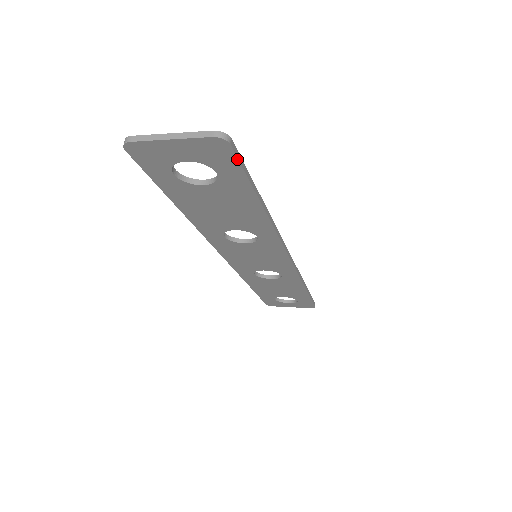
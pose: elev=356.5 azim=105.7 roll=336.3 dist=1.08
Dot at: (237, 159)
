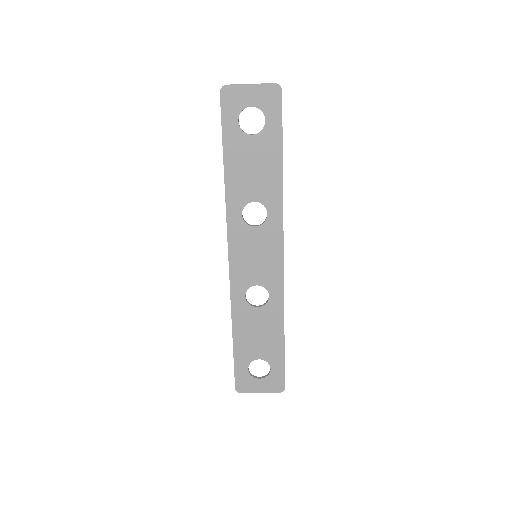
Dot at: occluded
